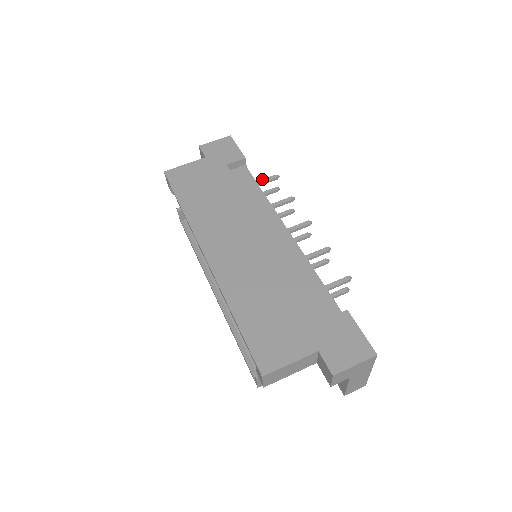
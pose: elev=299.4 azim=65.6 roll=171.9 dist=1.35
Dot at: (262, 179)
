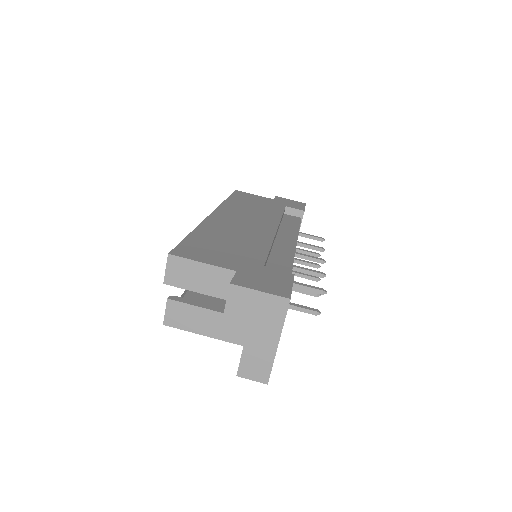
Dot at: (308, 234)
